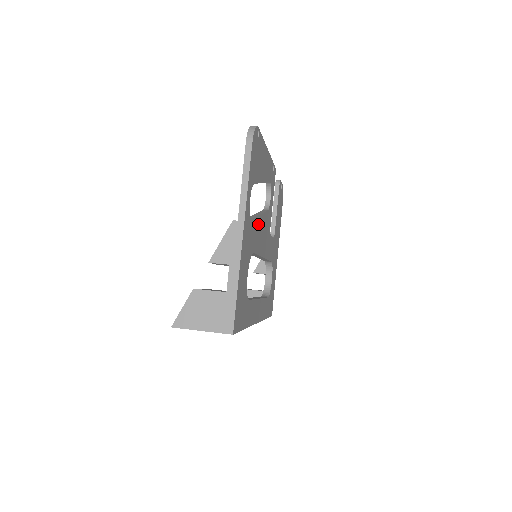
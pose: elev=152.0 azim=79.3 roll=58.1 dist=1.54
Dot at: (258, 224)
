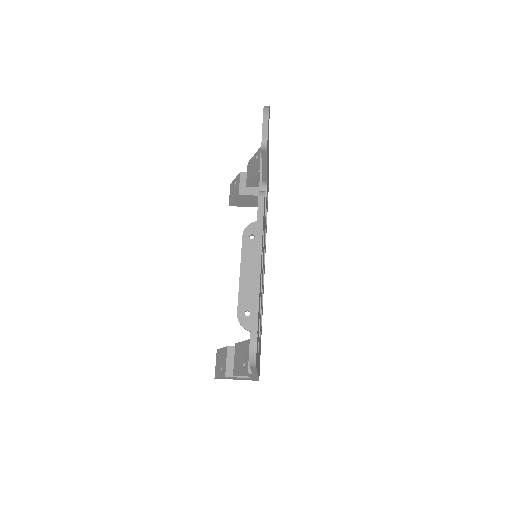
Dot at: occluded
